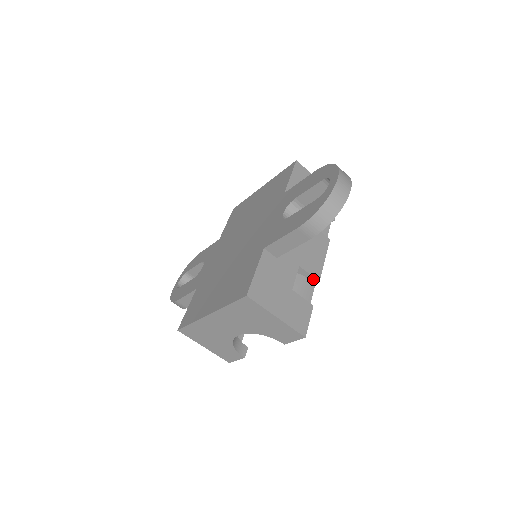
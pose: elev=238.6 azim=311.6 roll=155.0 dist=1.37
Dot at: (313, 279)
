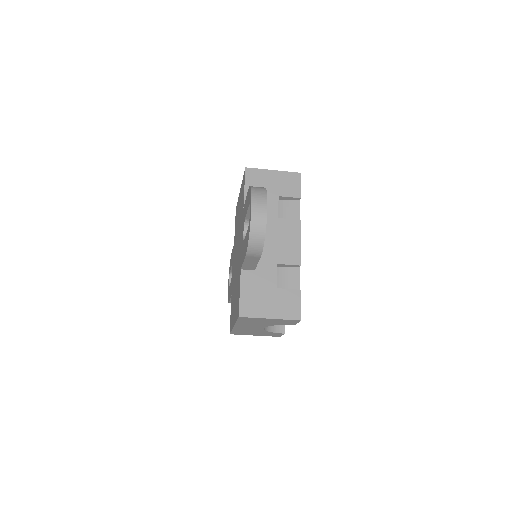
Dot at: (295, 266)
